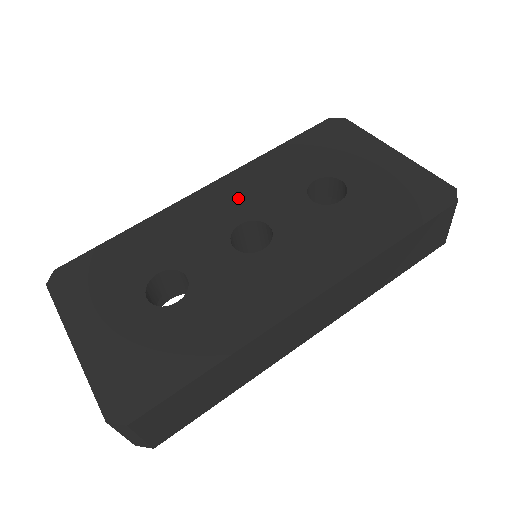
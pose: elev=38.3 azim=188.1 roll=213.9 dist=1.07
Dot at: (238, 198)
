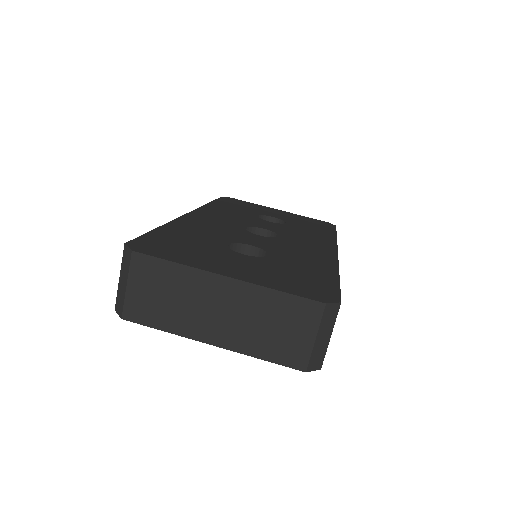
Dot at: (223, 218)
